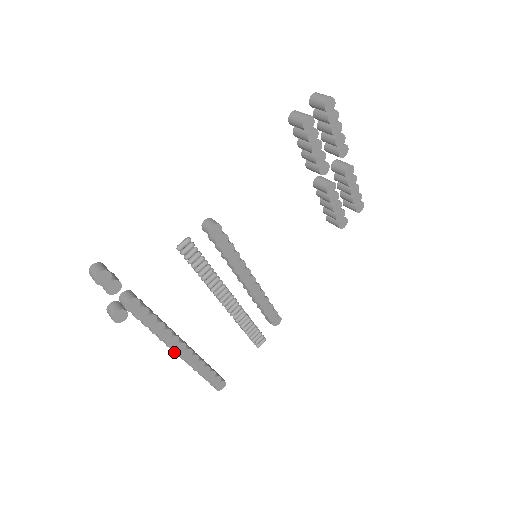
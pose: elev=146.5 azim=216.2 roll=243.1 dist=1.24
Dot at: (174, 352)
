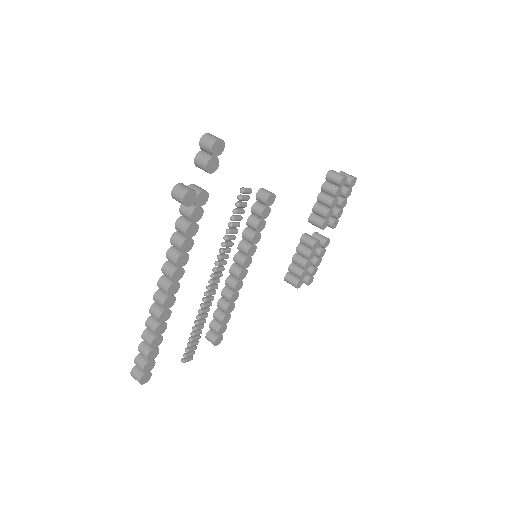
Dot at: (168, 288)
